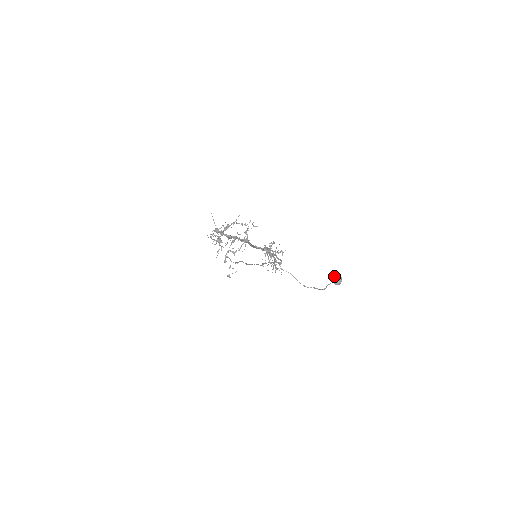
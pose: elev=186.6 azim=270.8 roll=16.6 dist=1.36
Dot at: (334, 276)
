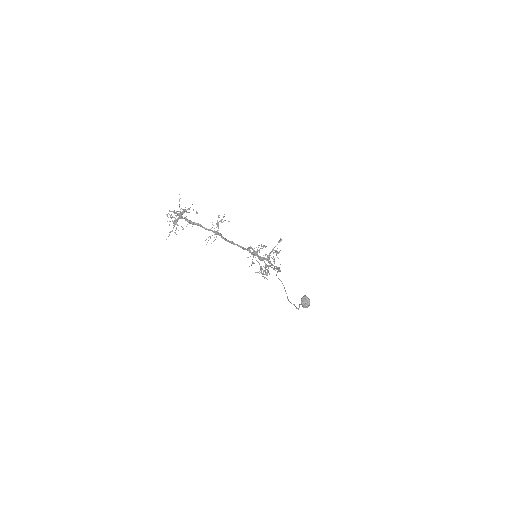
Dot at: (302, 297)
